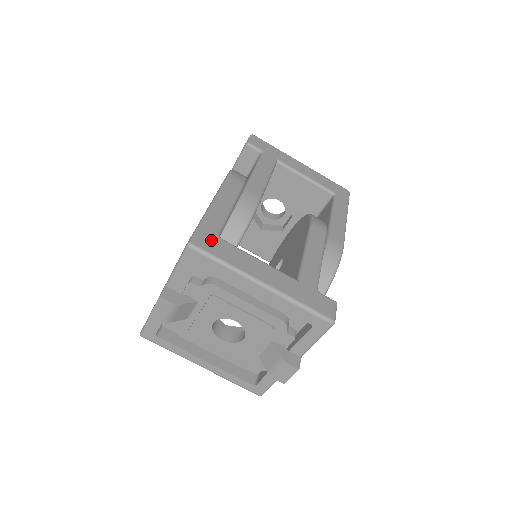
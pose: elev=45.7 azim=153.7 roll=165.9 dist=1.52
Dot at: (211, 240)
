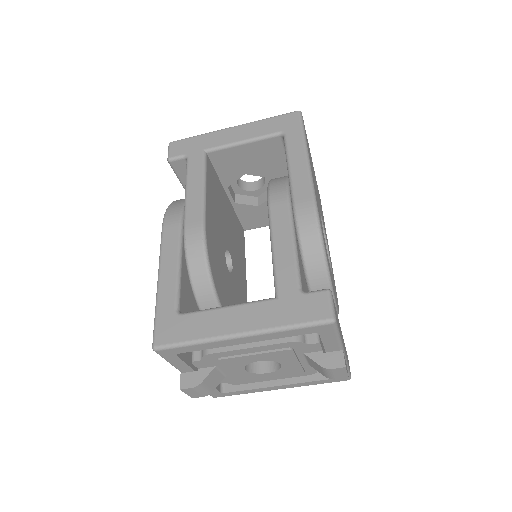
Dot at: (171, 326)
